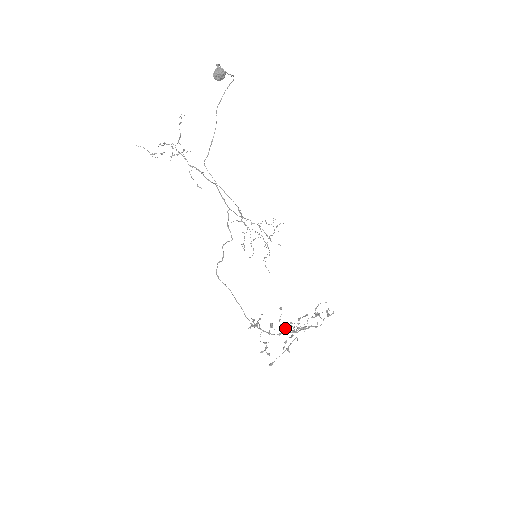
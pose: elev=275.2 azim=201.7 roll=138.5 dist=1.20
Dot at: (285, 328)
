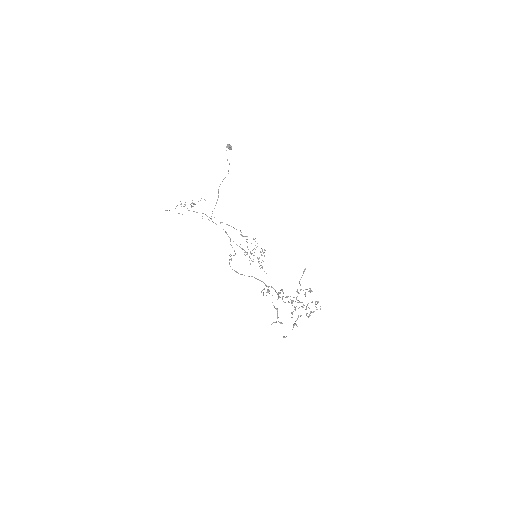
Dot at: (289, 302)
